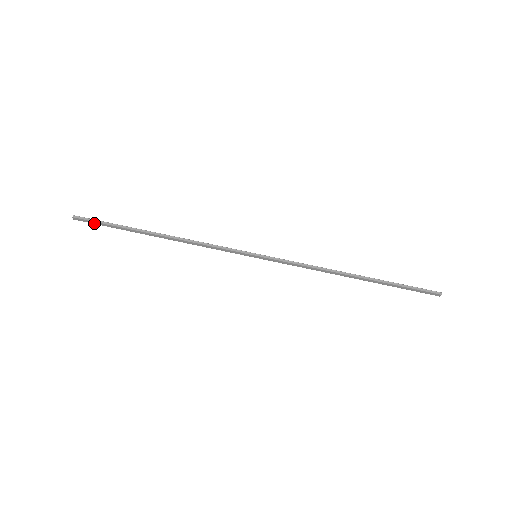
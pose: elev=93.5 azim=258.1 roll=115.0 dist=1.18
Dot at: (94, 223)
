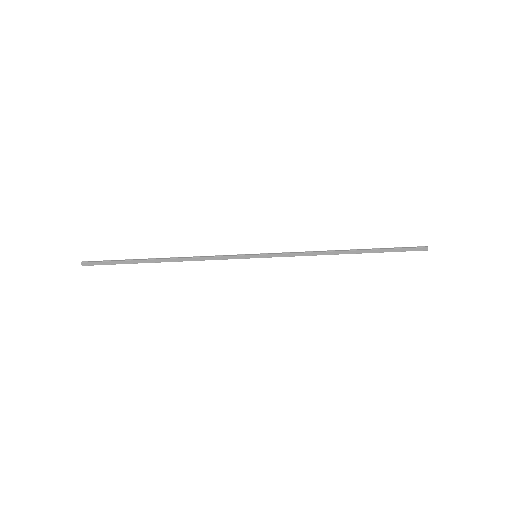
Dot at: (102, 264)
